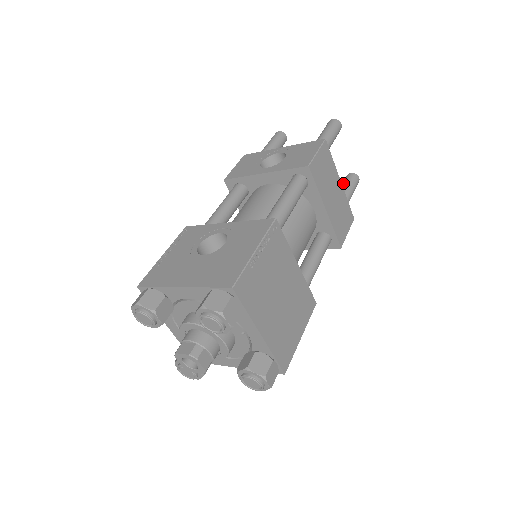
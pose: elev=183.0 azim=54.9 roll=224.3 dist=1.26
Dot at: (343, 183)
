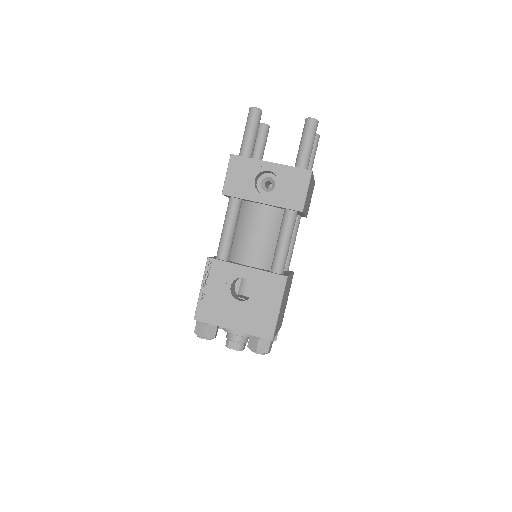
Dot at: occluded
